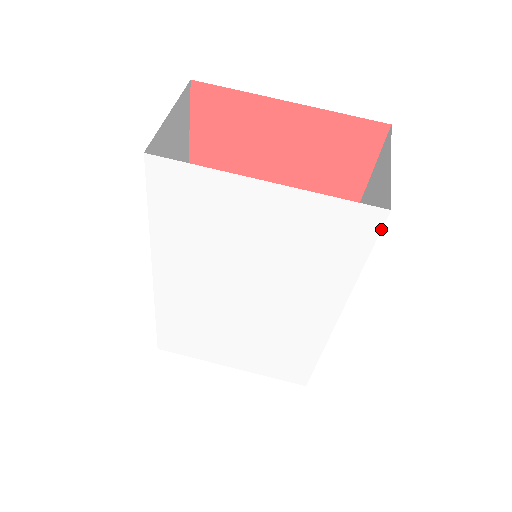
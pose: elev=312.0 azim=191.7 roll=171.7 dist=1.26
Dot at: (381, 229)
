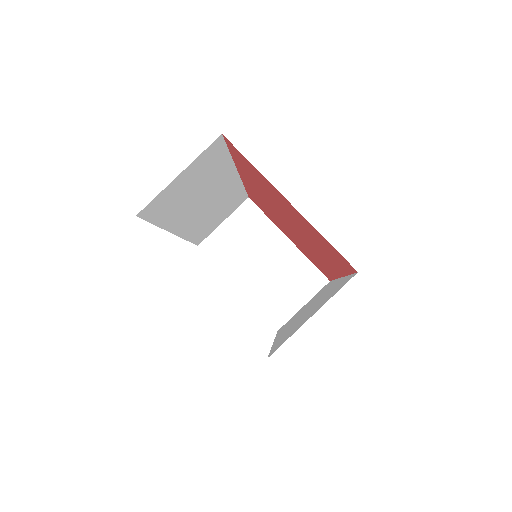
Dot at: (268, 355)
